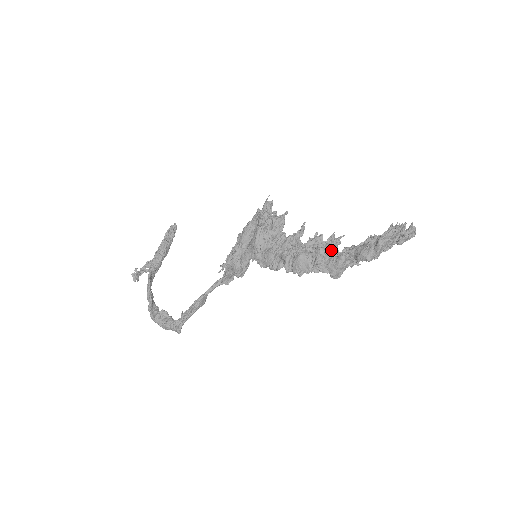
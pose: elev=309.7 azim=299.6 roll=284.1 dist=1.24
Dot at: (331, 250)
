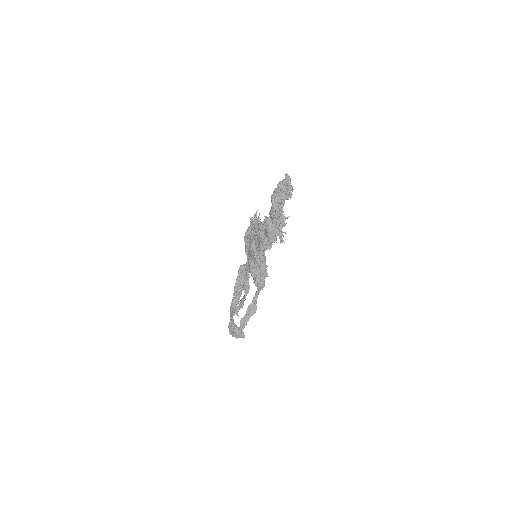
Dot at: occluded
